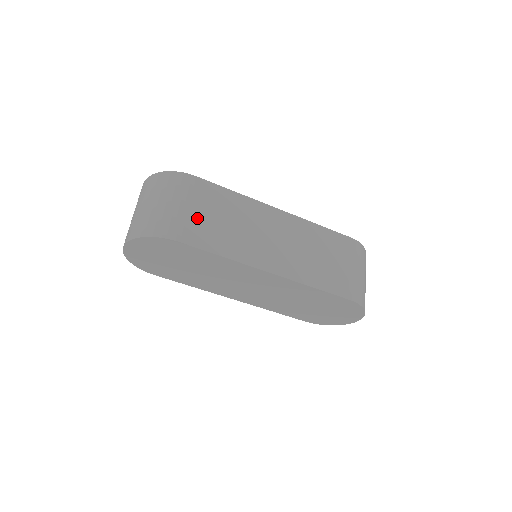
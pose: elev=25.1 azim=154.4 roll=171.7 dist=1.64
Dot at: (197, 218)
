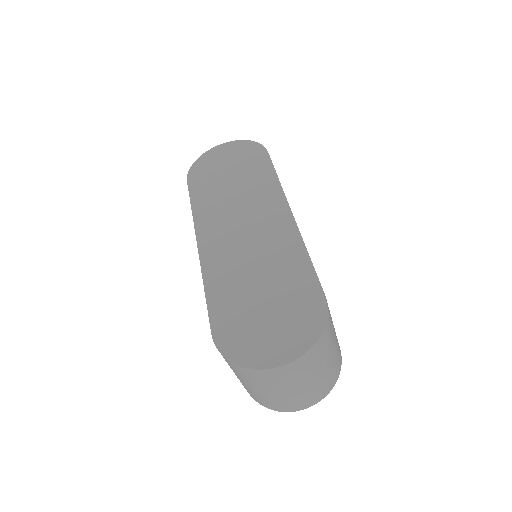
Dot at: occluded
